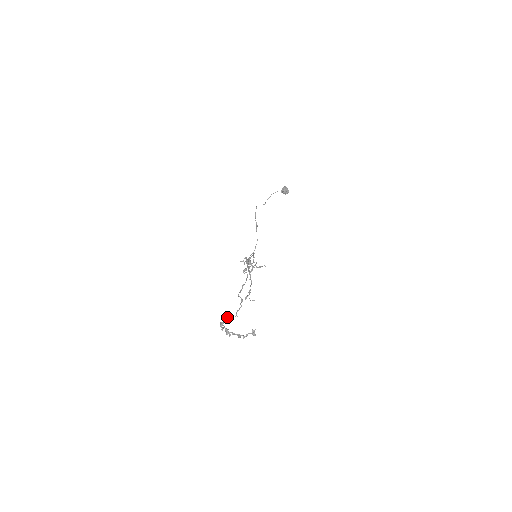
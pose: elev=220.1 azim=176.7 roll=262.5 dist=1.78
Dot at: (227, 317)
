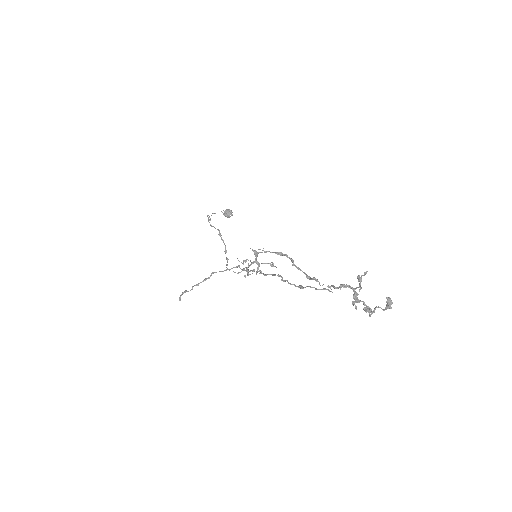
Dot at: (333, 285)
